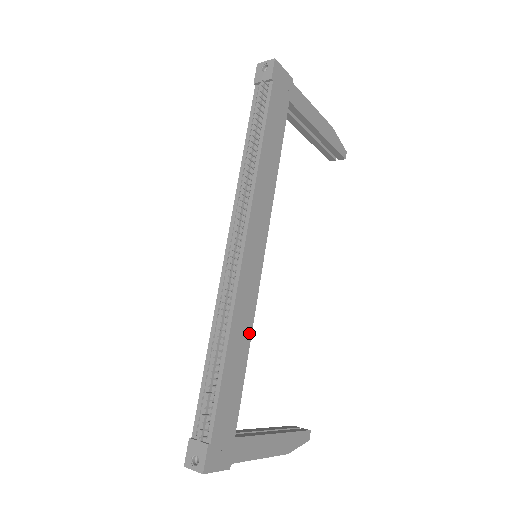
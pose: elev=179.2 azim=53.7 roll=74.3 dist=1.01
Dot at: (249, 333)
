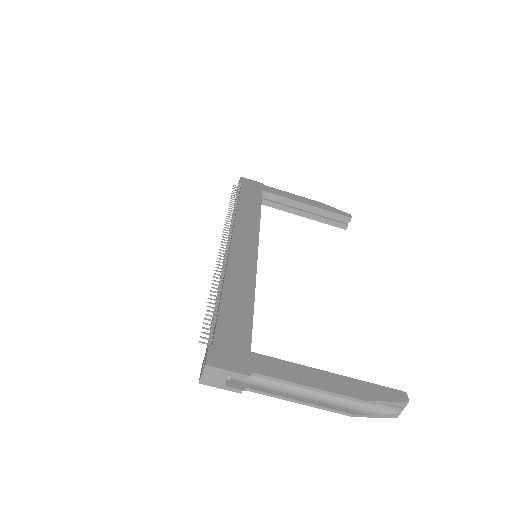
Dot at: (252, 286)
